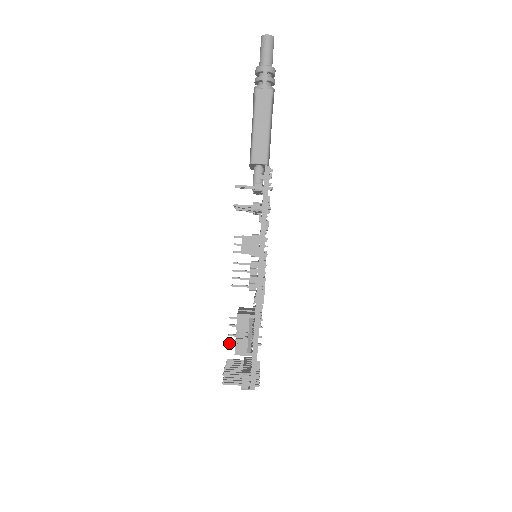
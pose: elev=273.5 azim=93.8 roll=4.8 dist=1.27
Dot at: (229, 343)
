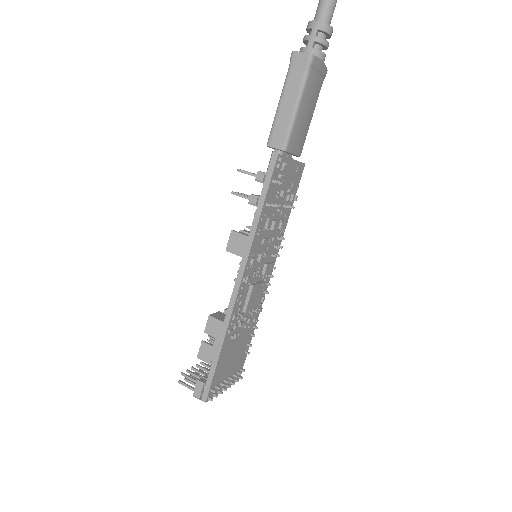
Dot at: occluded
